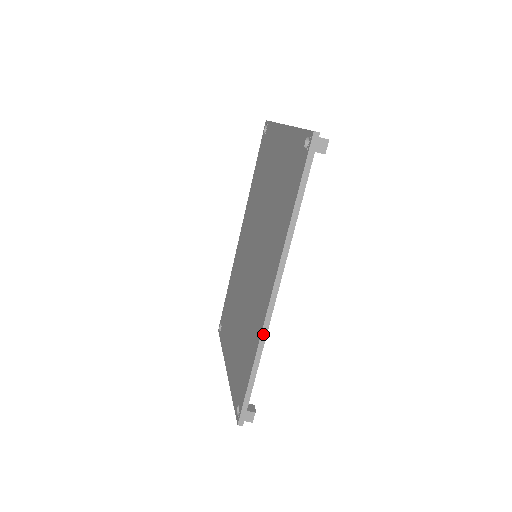
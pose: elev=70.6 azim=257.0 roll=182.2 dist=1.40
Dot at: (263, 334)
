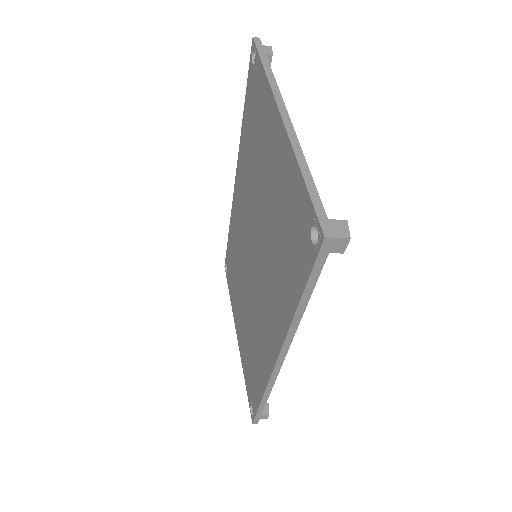
Dot at: (270, 384)
